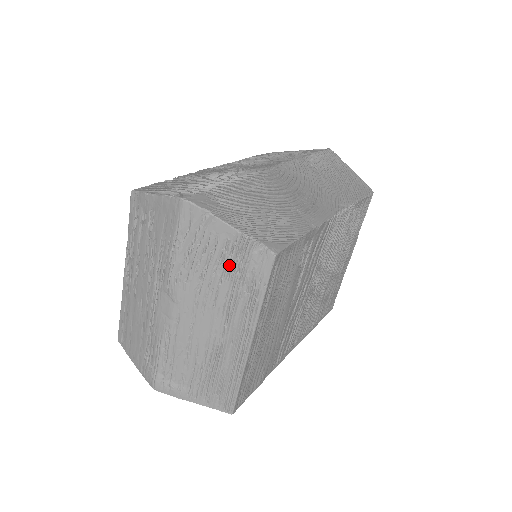
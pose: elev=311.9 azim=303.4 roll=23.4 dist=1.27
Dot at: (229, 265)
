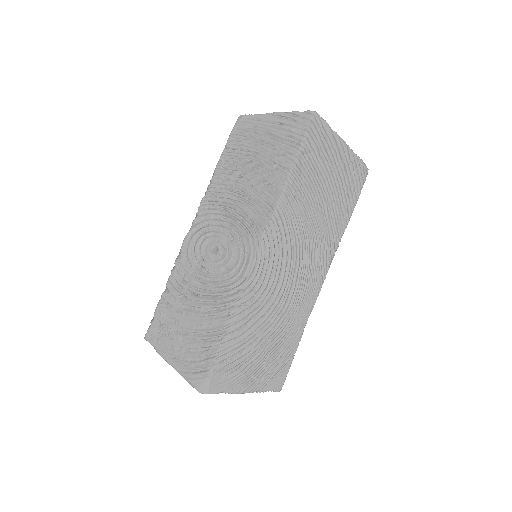
Dot at: occluded
